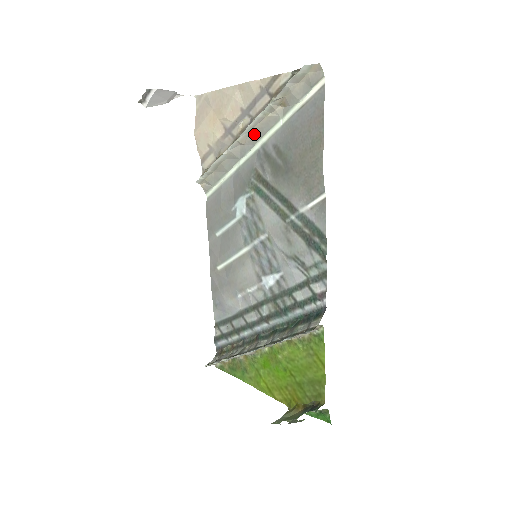
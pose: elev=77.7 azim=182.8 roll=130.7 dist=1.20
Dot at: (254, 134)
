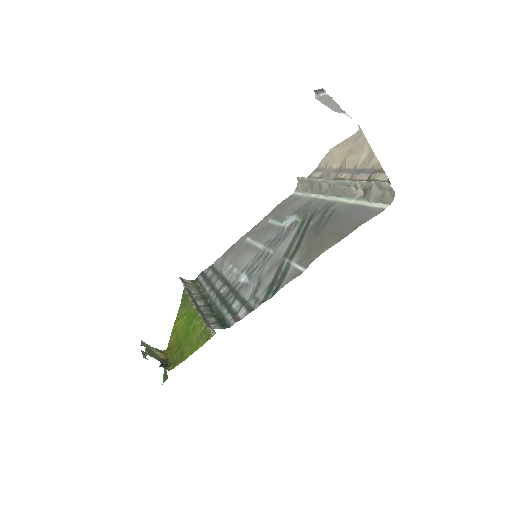
Dot at: (338, 189)
